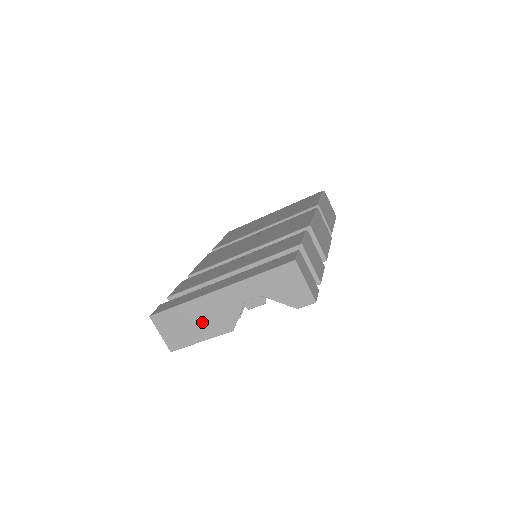
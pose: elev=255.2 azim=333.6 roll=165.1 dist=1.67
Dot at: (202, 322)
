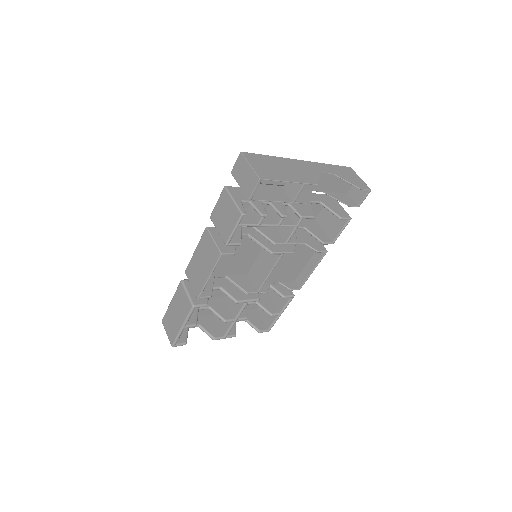
Dot at: (290, 171)
